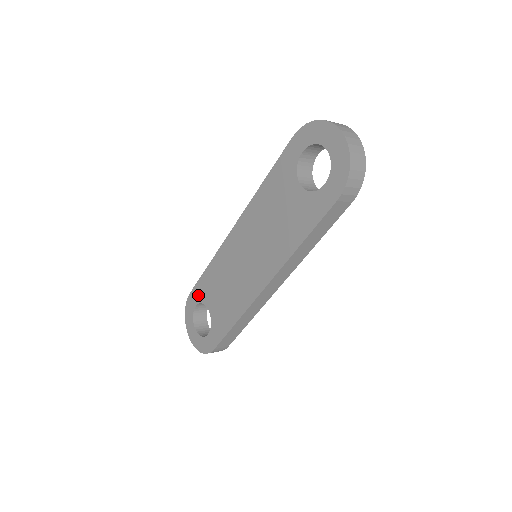
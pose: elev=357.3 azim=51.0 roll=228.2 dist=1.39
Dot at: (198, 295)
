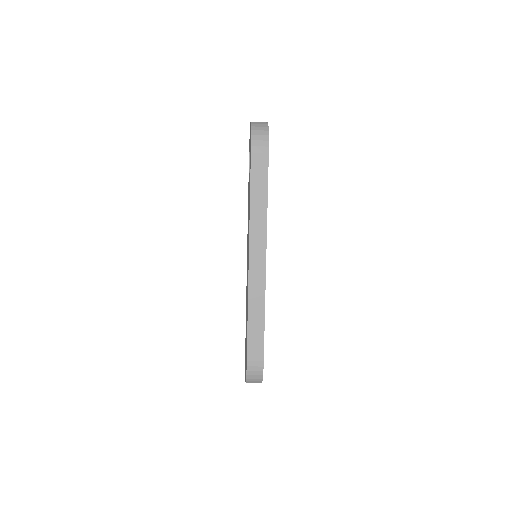
Dot at: occluded
